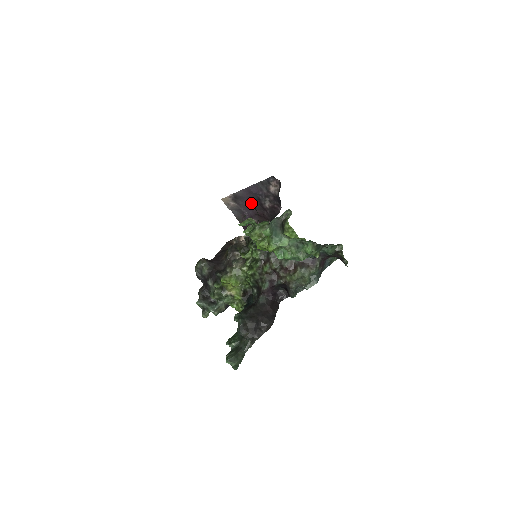
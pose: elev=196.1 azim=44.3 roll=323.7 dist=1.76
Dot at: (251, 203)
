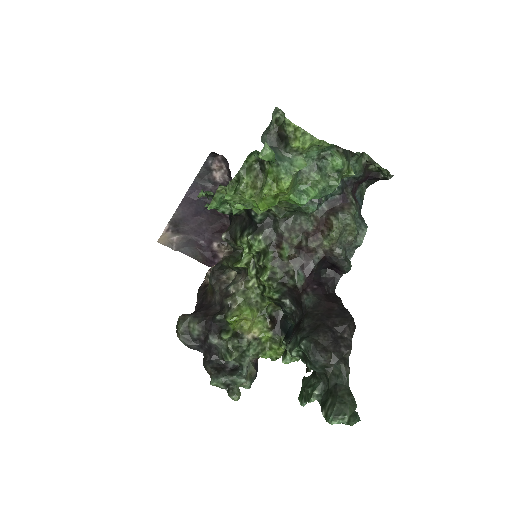
Dot at: (200, 219)
